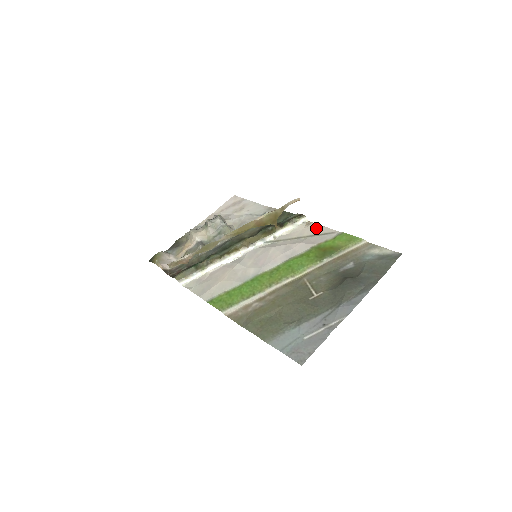
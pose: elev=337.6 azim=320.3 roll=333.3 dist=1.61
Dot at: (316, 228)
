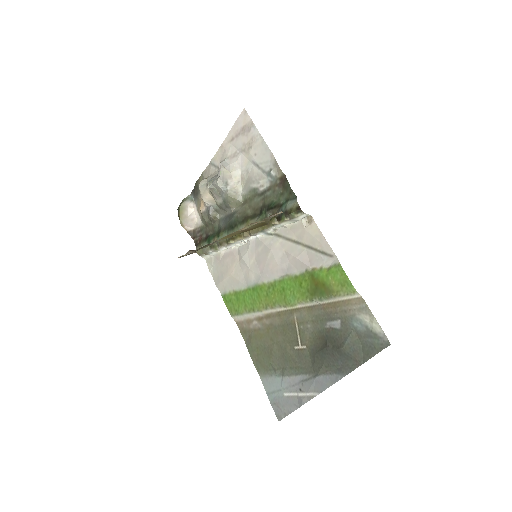
Dot at: (315, 236)
